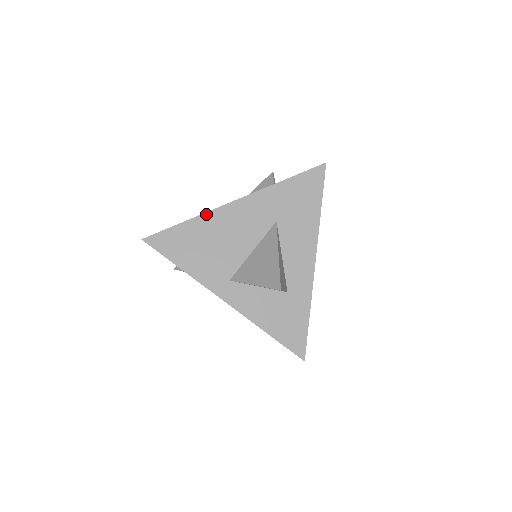
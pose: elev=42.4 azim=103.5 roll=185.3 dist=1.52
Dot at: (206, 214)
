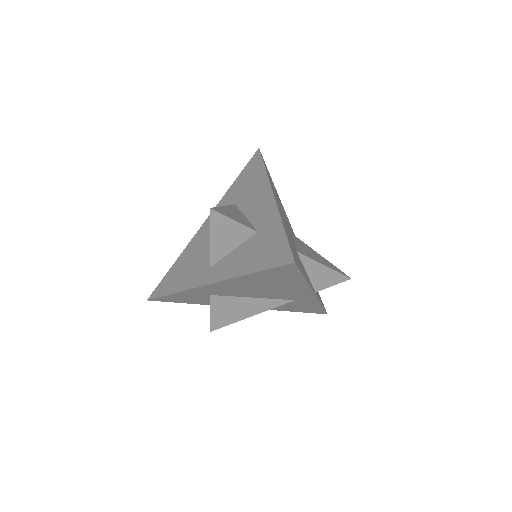
Dot at: (186, 247)
